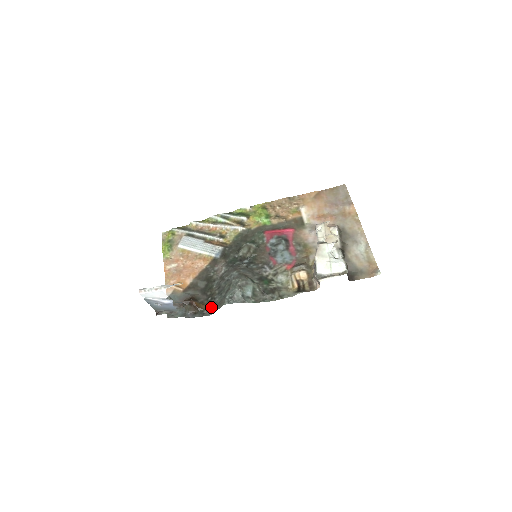
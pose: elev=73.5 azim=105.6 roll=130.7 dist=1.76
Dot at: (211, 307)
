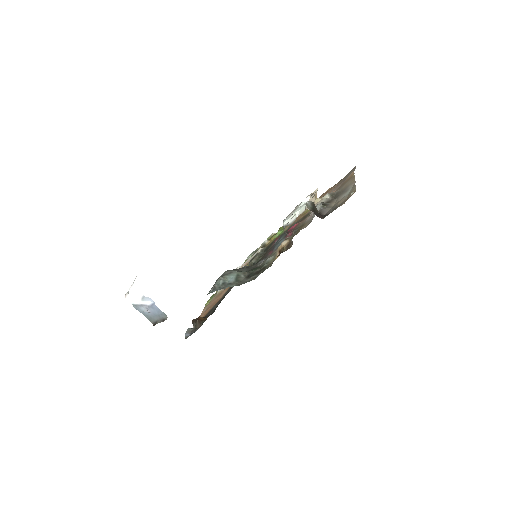
Dot at: occluded
